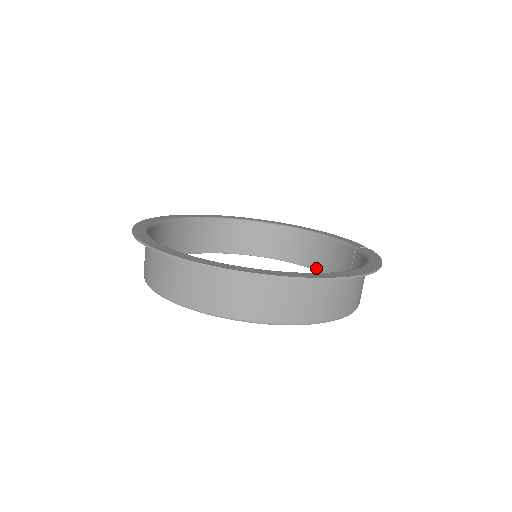
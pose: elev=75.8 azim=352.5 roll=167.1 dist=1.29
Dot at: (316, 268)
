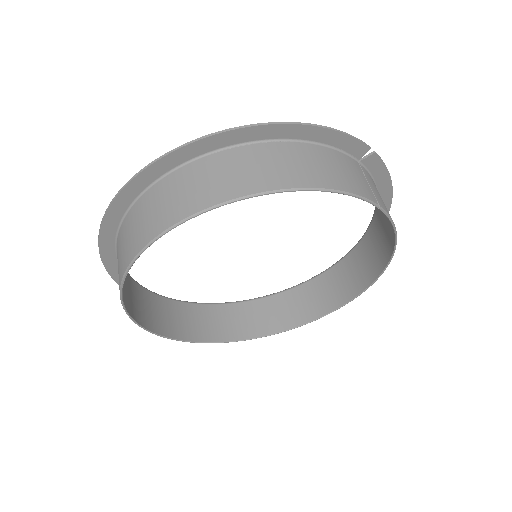
Dot at: (393, 242)
